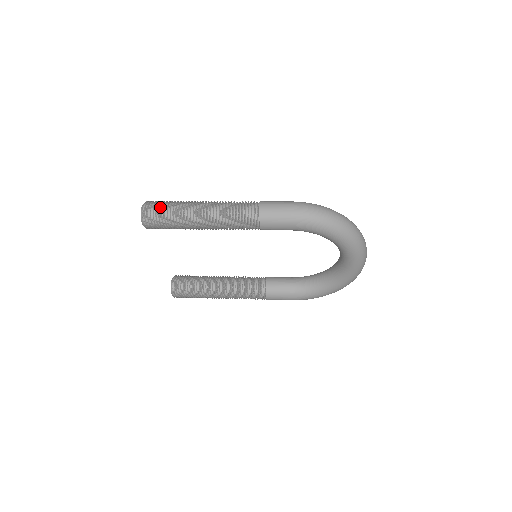
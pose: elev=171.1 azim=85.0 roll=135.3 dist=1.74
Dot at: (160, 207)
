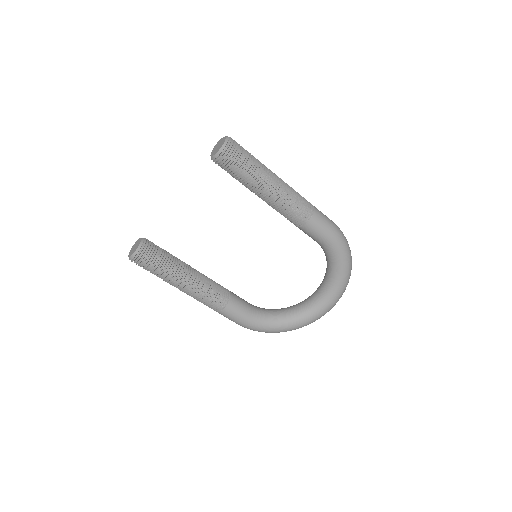
Dot at: (242, 149)
